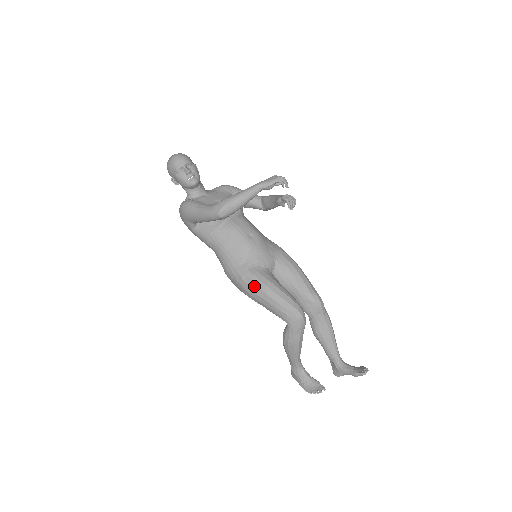
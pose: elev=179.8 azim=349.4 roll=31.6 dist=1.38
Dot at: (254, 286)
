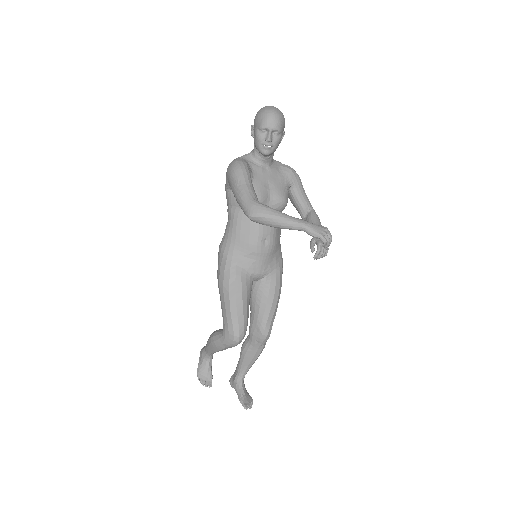
Dot at: (227, 284)
